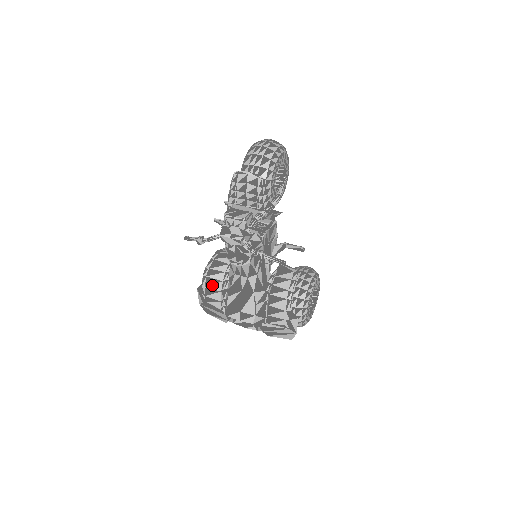
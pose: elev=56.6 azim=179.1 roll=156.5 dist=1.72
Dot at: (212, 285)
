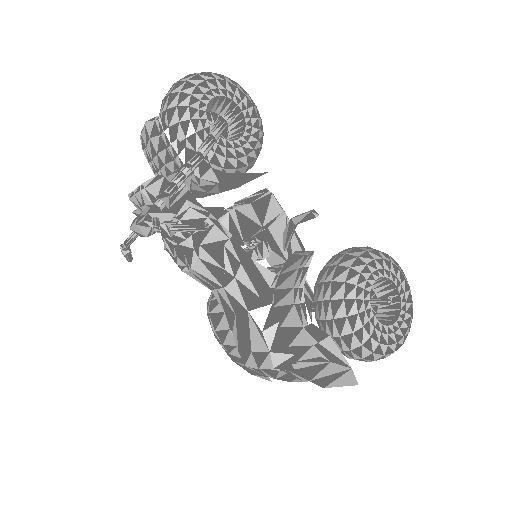
Dot at: (219, 324)
